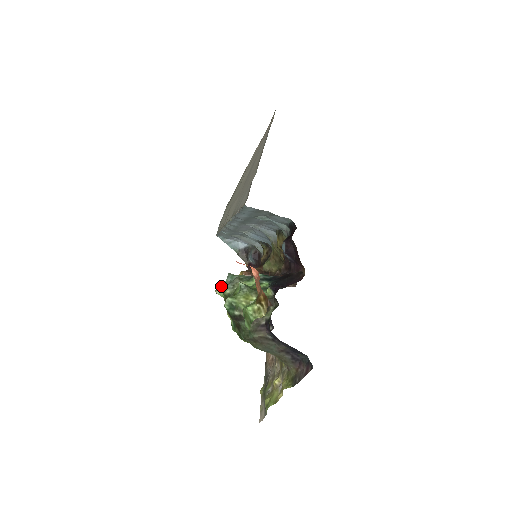
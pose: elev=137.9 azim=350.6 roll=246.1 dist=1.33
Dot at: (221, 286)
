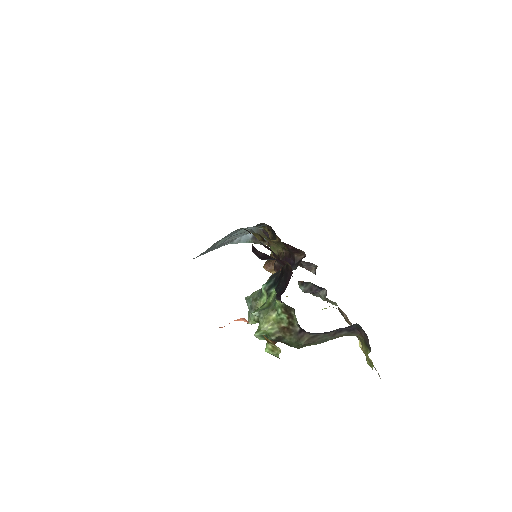
Dot at: (248, 316)
